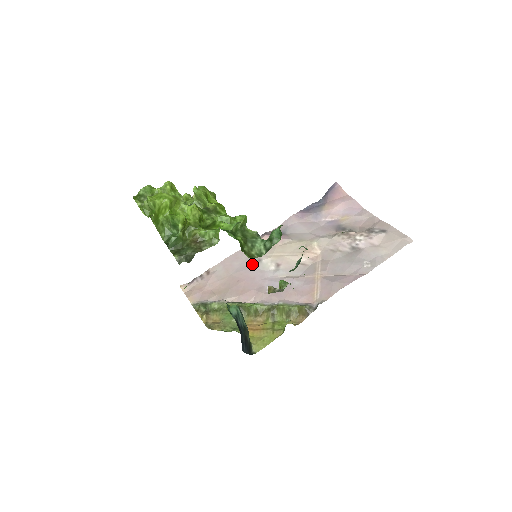
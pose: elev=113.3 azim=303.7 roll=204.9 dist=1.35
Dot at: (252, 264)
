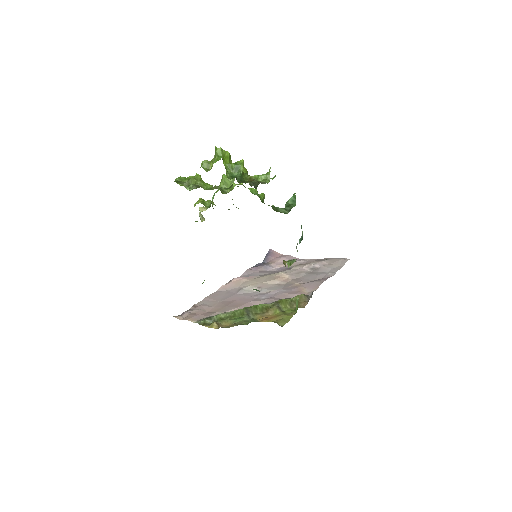
Dot at: (235, 293)
